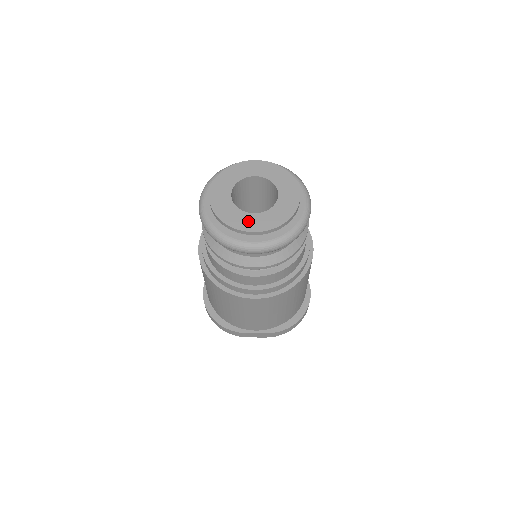
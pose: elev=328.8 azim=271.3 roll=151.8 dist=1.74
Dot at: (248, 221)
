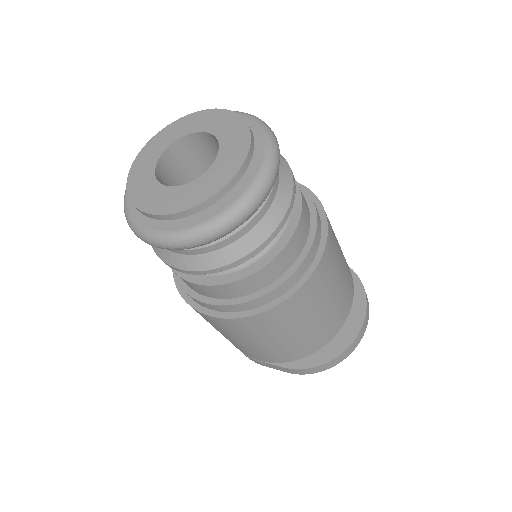
Dot at: (157, 198)
